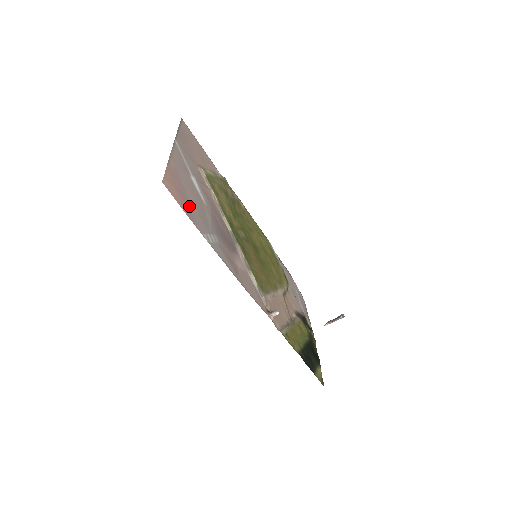
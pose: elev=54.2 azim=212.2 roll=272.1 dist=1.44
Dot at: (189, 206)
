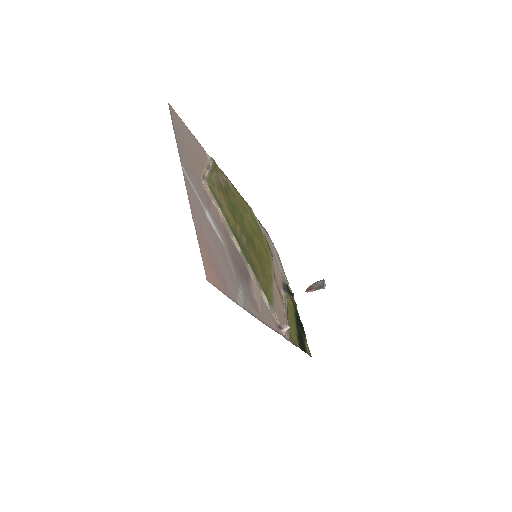
Dot at: (222, 275)
